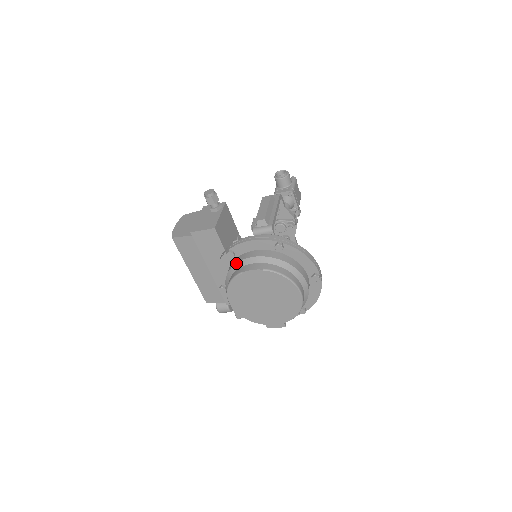
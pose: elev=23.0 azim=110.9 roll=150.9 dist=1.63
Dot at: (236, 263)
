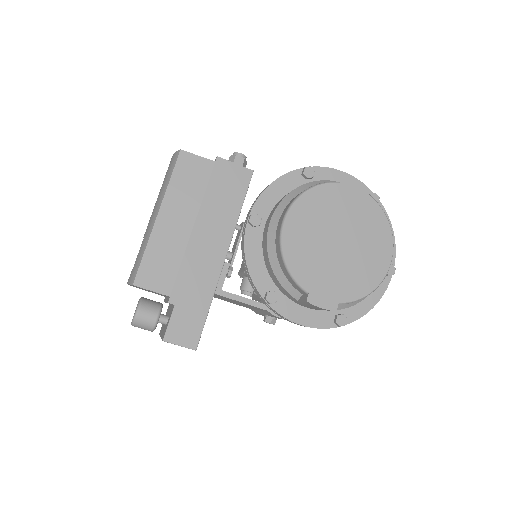
Dot at: occluded
